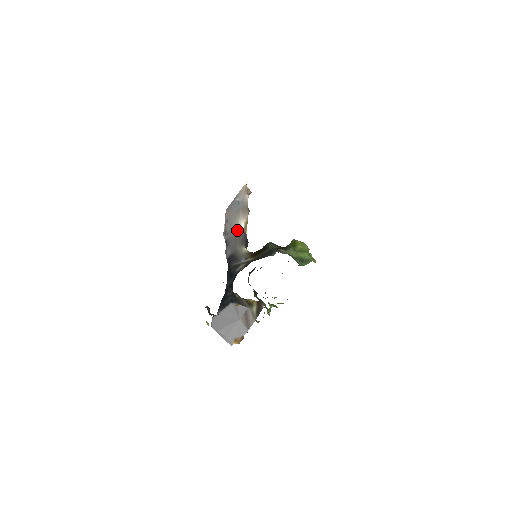
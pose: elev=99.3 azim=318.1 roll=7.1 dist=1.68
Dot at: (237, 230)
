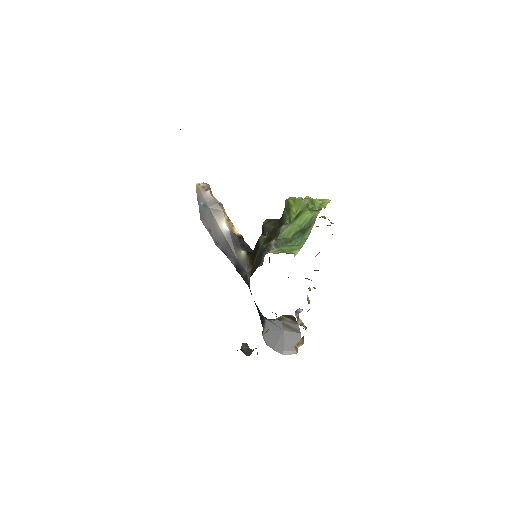
Dot at: (223, 236)
